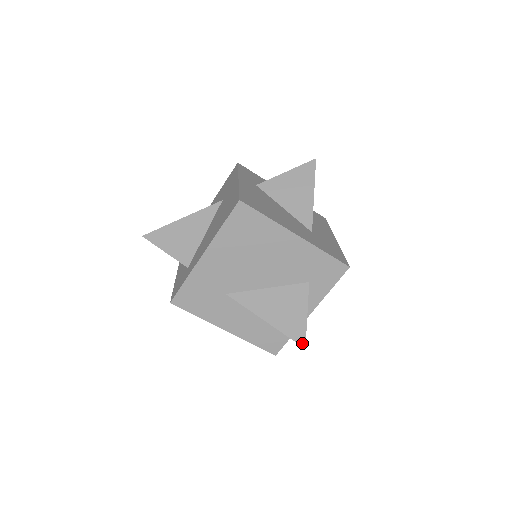
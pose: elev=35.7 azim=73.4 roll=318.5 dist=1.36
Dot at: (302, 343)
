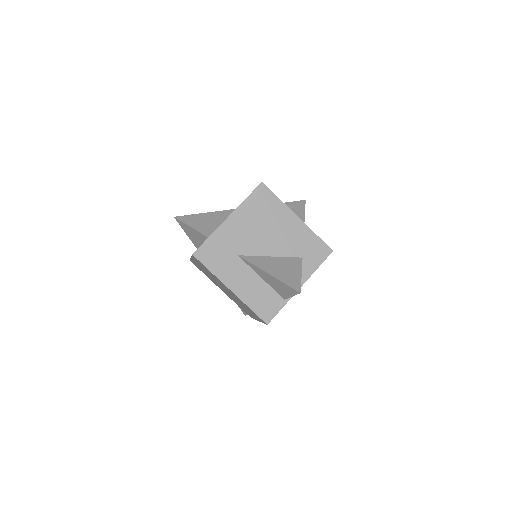
Dot at: (298, 289)
